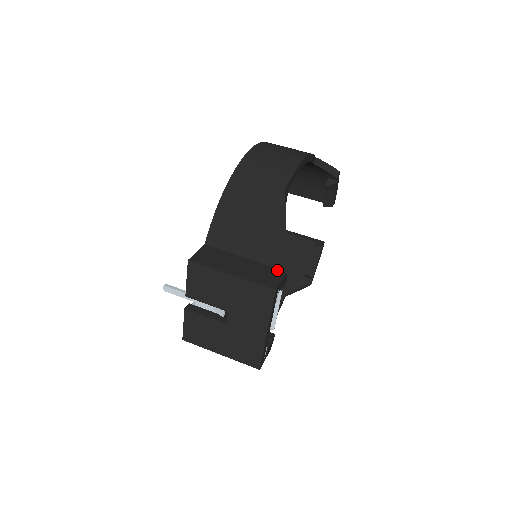
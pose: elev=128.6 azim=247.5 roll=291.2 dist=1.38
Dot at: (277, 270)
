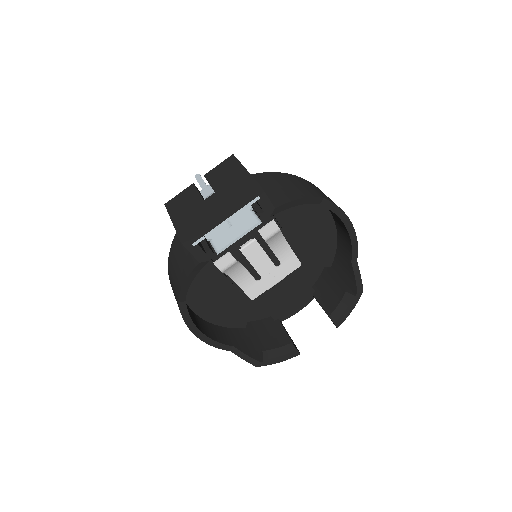
Dot at: occluded
